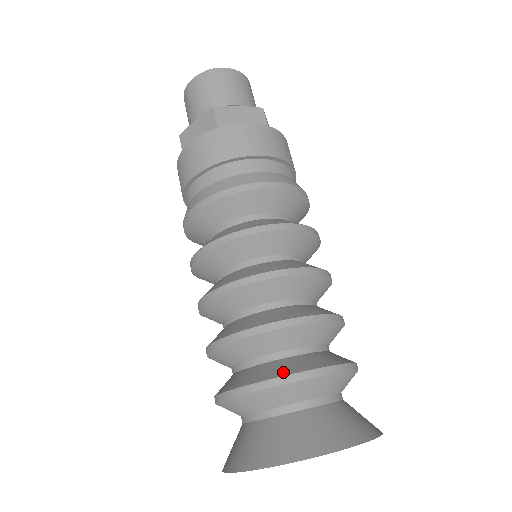
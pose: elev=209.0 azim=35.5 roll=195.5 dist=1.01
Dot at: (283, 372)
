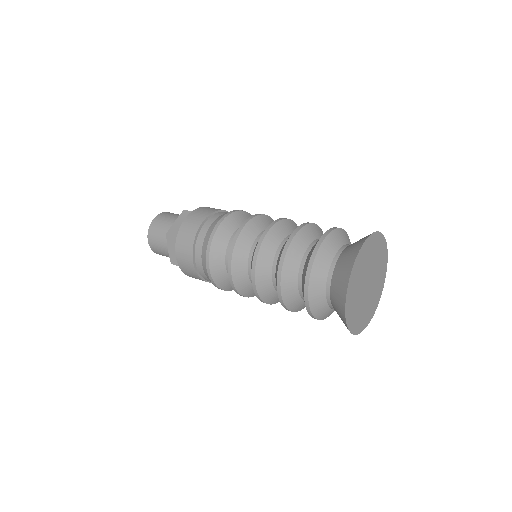
Dot at: (308, 262)
